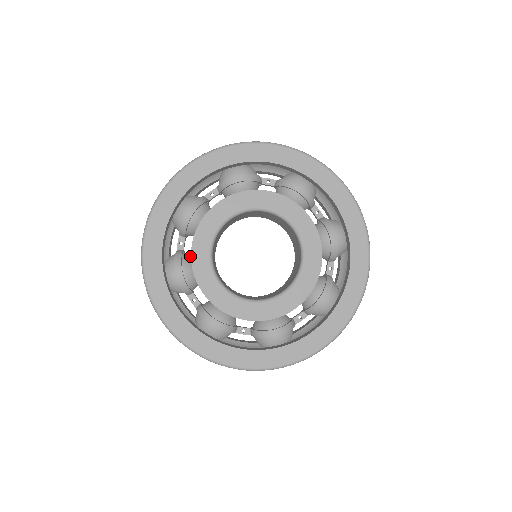
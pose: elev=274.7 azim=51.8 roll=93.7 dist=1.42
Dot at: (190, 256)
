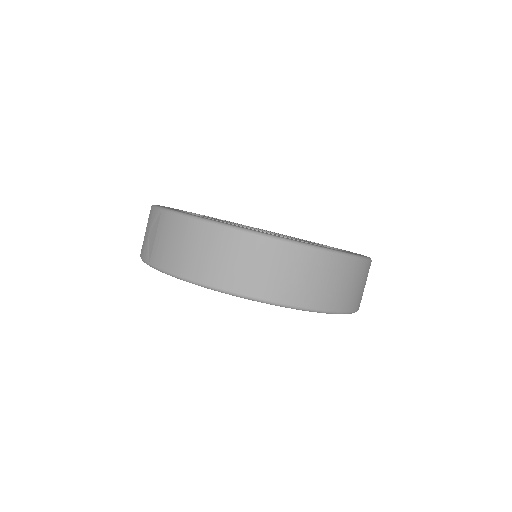
Dot at: occluded
